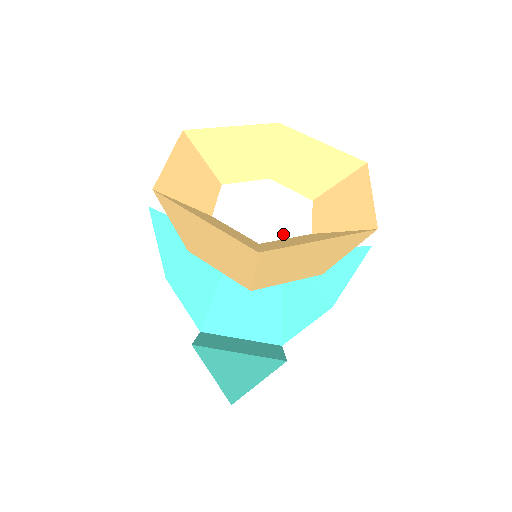
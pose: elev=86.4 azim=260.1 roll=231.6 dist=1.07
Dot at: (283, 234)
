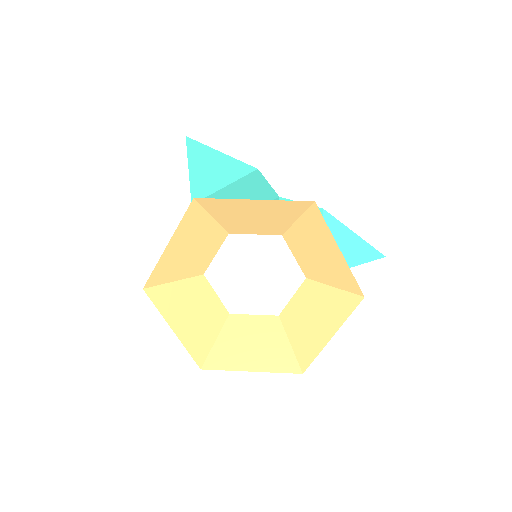
Dot at: (254, 310)
